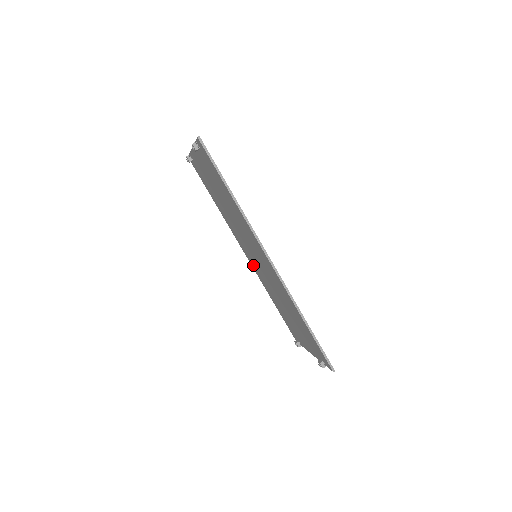
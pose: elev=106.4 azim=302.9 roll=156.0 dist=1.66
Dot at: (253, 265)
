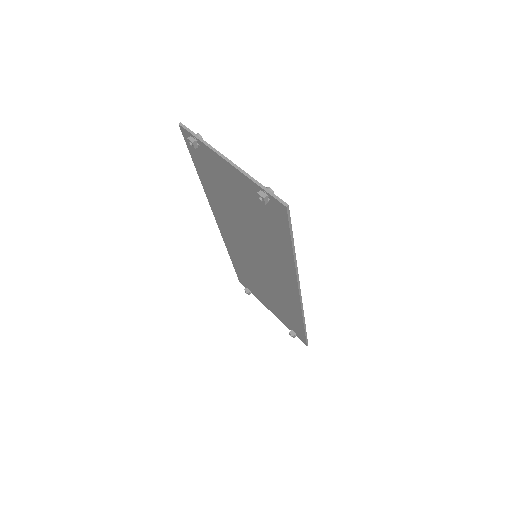
Dot at: (228, 238)
